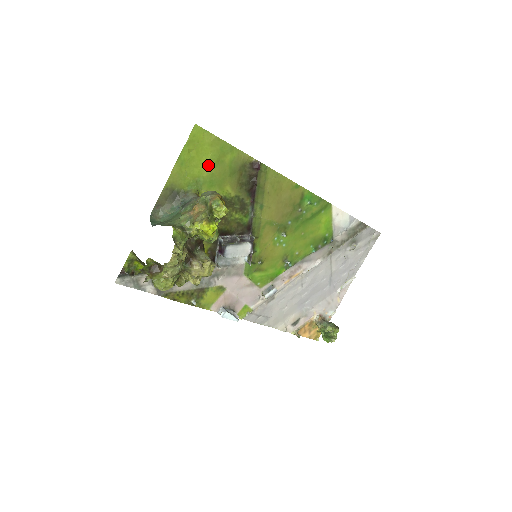
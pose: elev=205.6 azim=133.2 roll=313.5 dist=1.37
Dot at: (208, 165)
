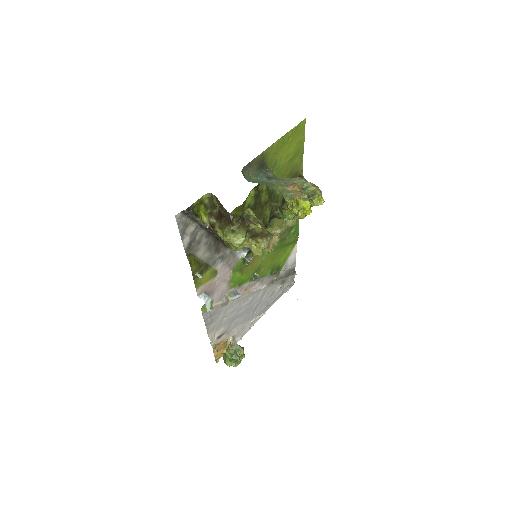
Dot at: (287, 156)
